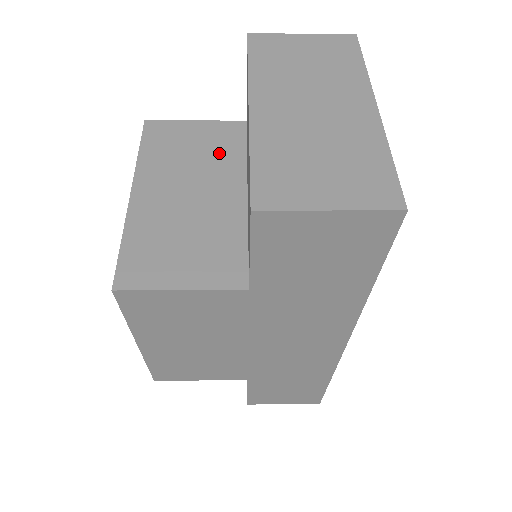
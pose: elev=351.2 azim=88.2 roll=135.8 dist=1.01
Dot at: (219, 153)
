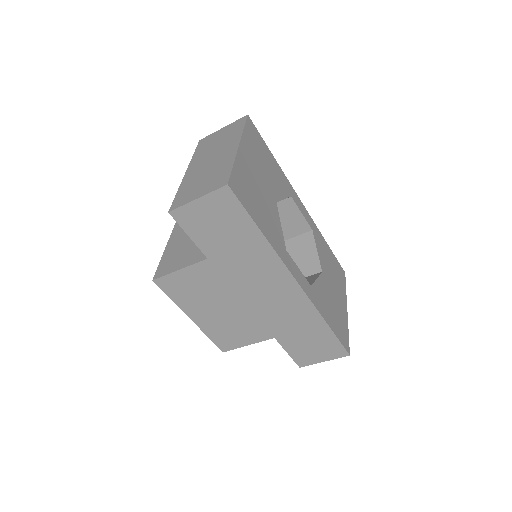
Dot at: occluded
